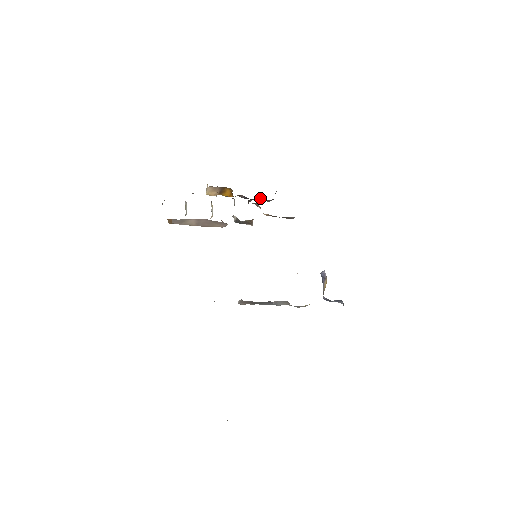
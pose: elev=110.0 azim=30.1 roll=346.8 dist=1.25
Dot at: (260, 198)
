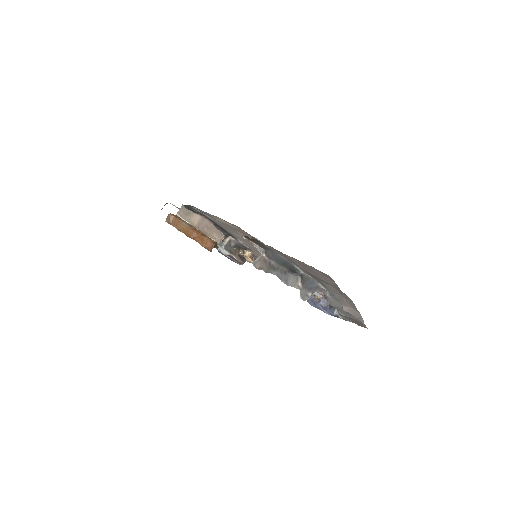
Dot at: occluded
